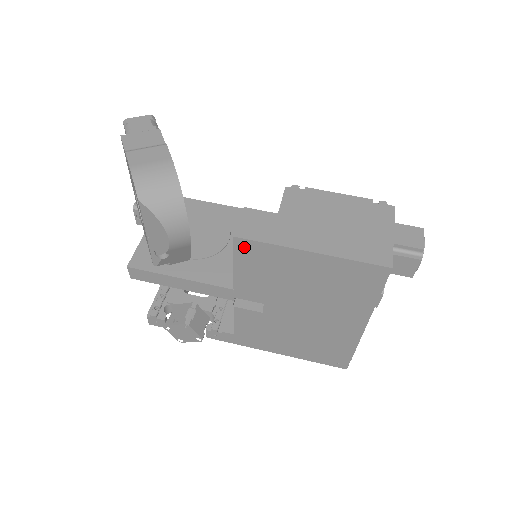
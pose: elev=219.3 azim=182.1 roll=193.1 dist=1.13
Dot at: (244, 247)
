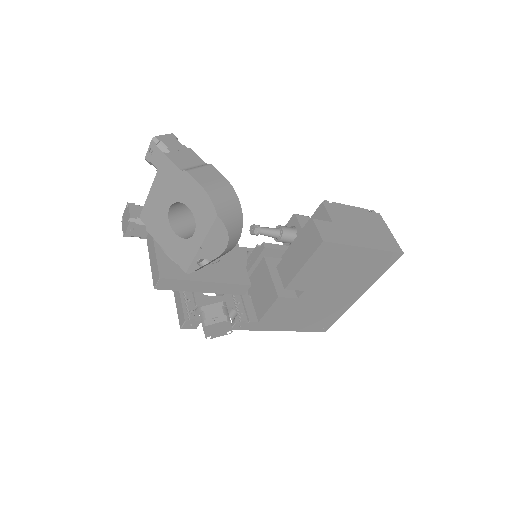
Dot at: (324, 248)
